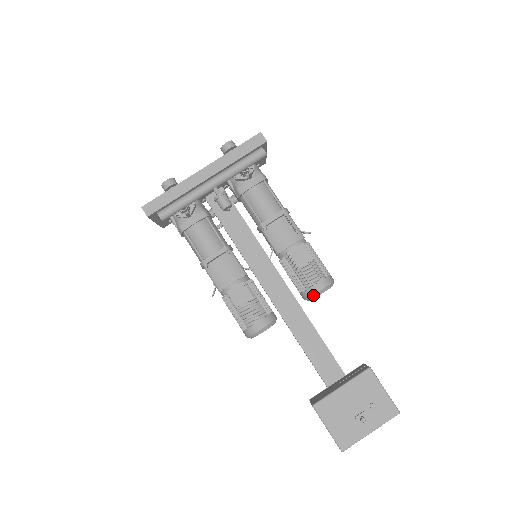
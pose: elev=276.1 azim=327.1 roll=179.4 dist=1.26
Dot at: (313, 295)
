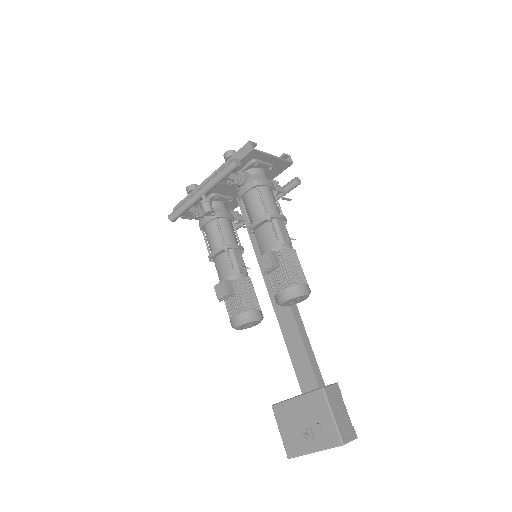
Dot at: (278, 302)
